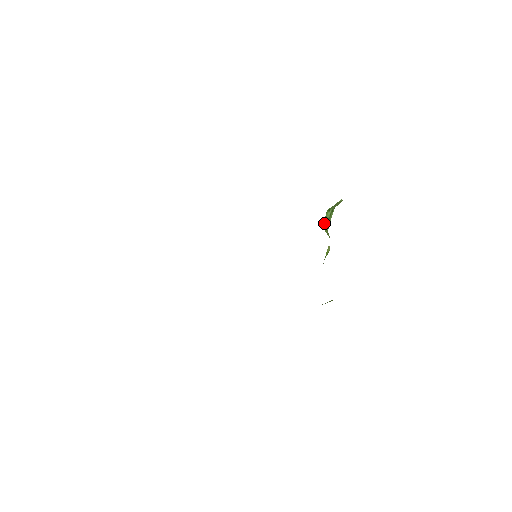
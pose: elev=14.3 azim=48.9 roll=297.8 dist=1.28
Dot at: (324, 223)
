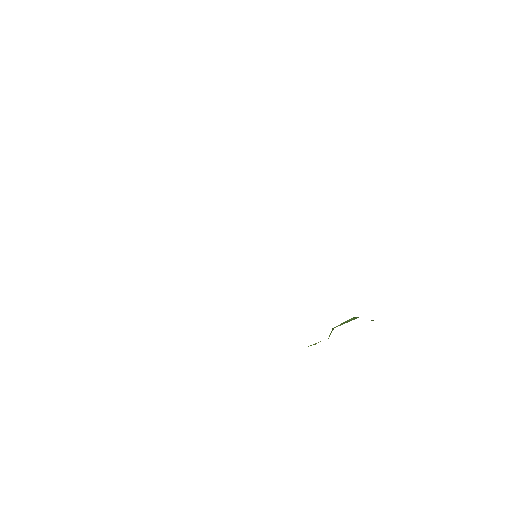
Dot at: occluded
